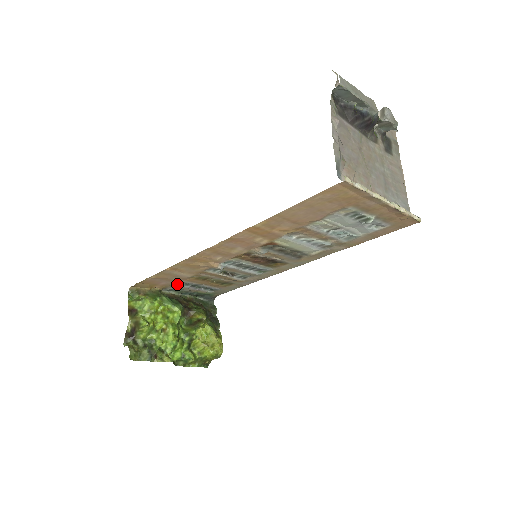
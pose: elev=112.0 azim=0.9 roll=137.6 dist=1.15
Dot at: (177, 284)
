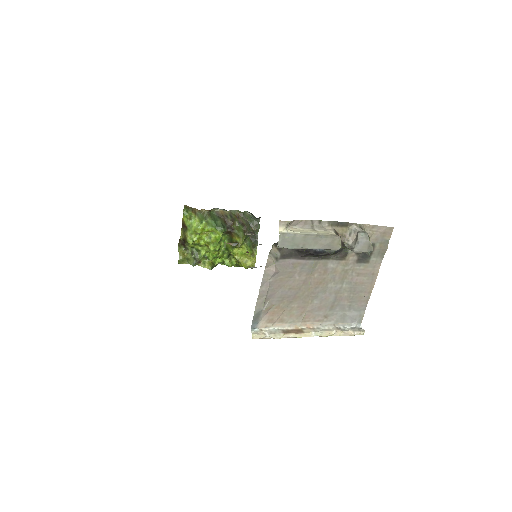
Dot at: occluded
